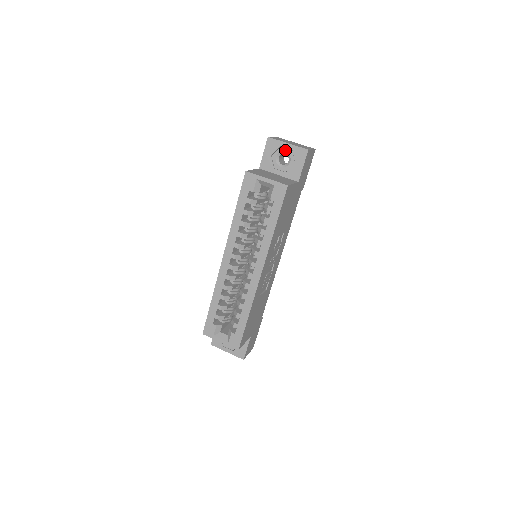
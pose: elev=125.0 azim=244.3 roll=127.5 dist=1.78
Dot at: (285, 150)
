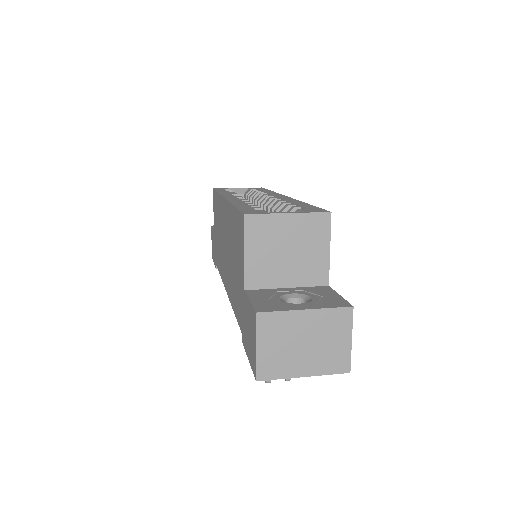
Dot at: occluded
